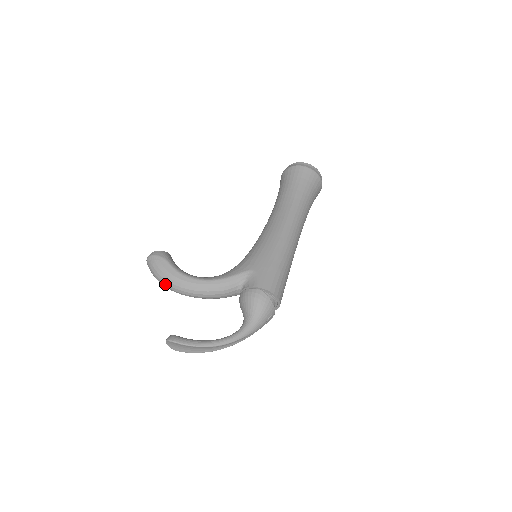
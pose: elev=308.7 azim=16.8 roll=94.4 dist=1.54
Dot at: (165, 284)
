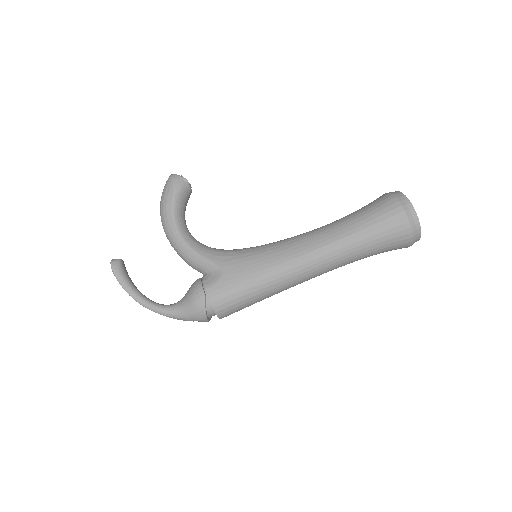
Dot at: (160, 211)
